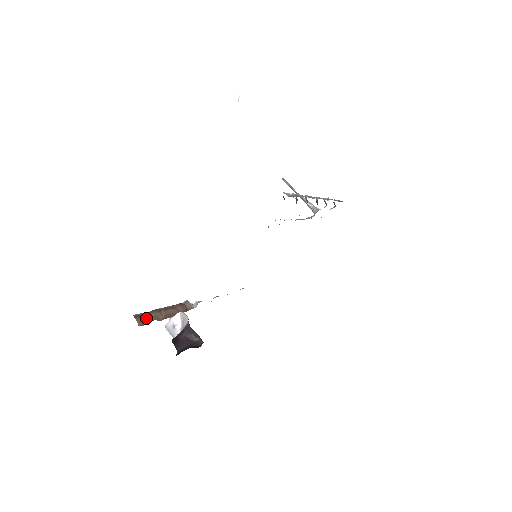
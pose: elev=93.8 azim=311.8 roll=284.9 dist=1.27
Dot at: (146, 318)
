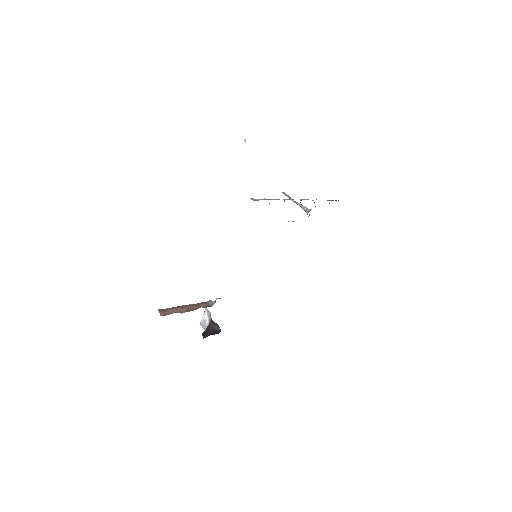
Dot at: (169, 311)
